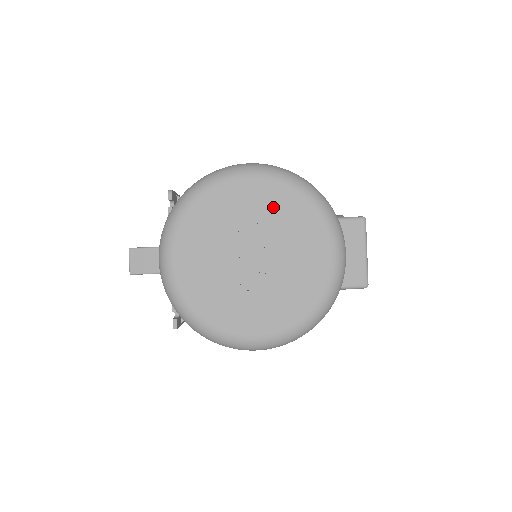
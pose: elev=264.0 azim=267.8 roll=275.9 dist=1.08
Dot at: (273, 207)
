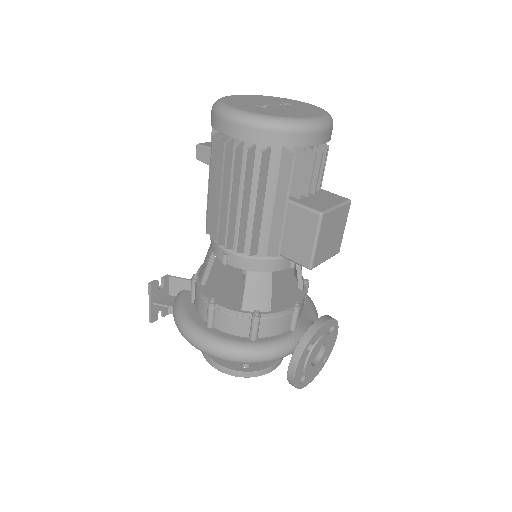
Dot at: (303, 106)
